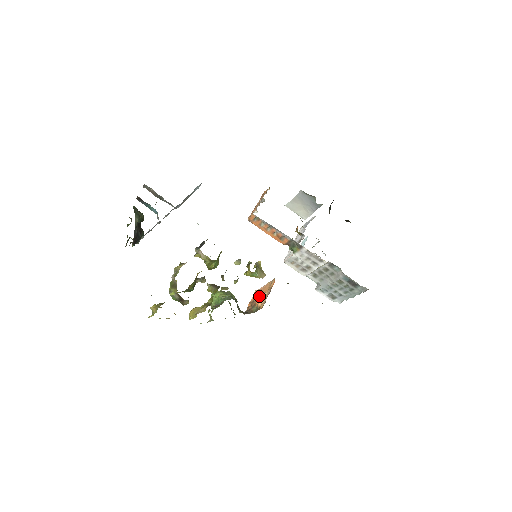
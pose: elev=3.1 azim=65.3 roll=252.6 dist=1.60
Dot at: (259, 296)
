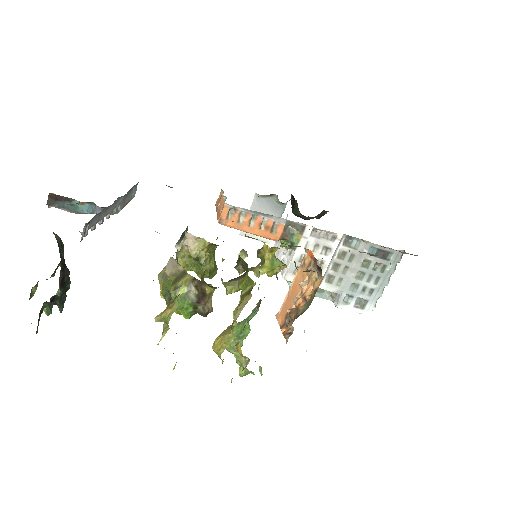
Dot at: (295, 297)
